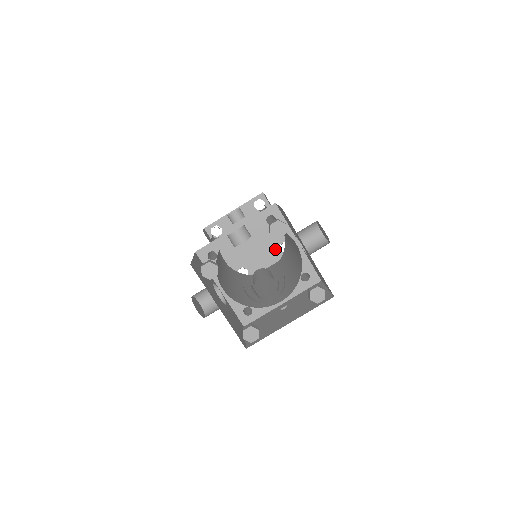
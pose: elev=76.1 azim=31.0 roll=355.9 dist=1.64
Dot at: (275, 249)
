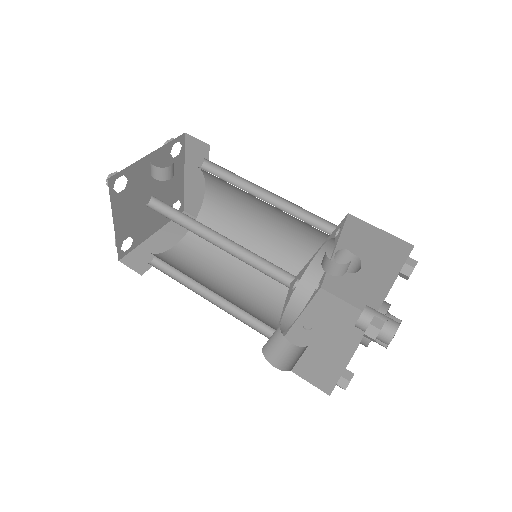
Dot at: occluded
